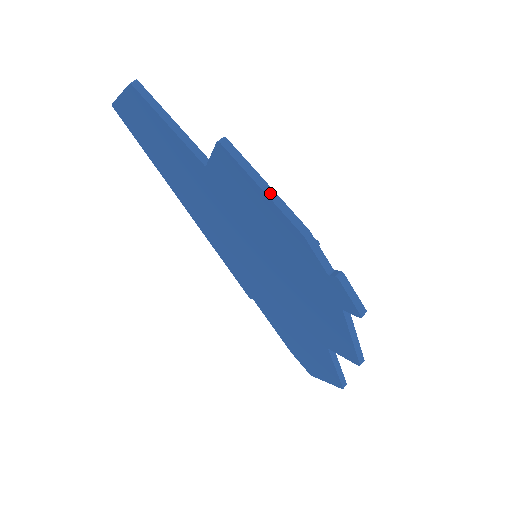
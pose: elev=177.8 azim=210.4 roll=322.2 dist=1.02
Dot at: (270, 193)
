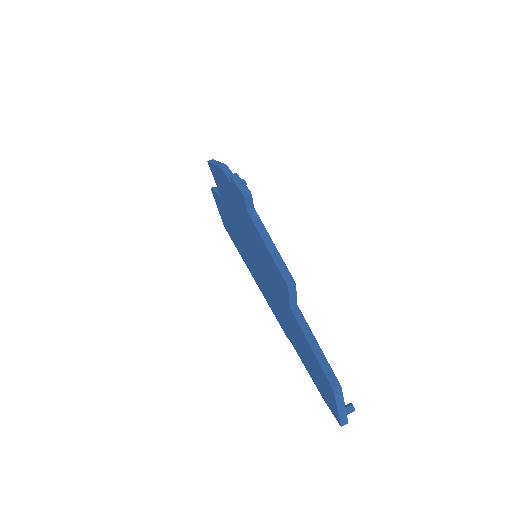
Dot at: (217, 163)
